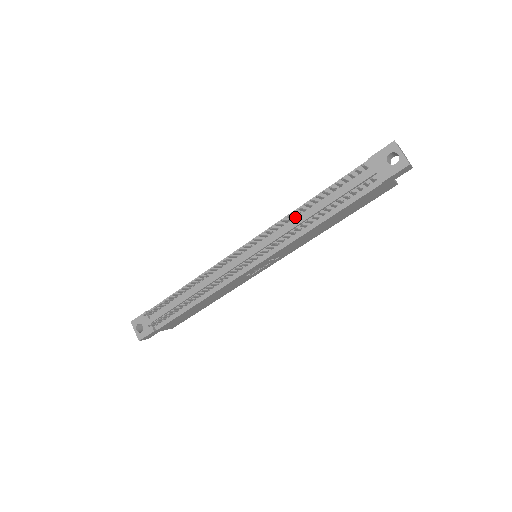
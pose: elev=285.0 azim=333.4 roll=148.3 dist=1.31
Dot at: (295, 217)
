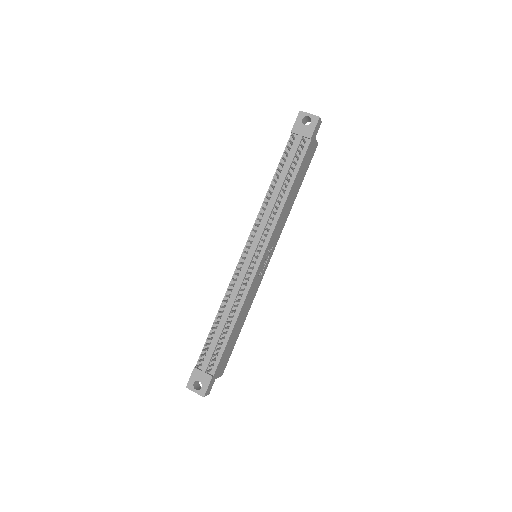
Dot at: (268, 203)
